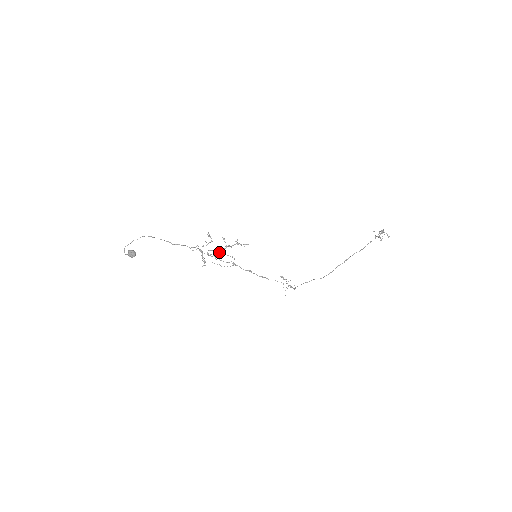
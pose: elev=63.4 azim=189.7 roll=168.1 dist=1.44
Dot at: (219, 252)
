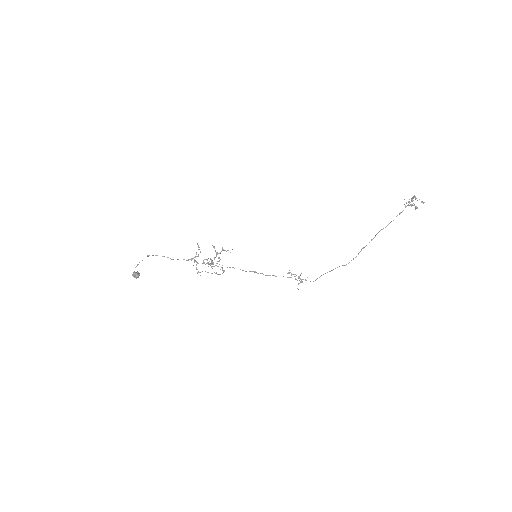
Dot at: occluded
